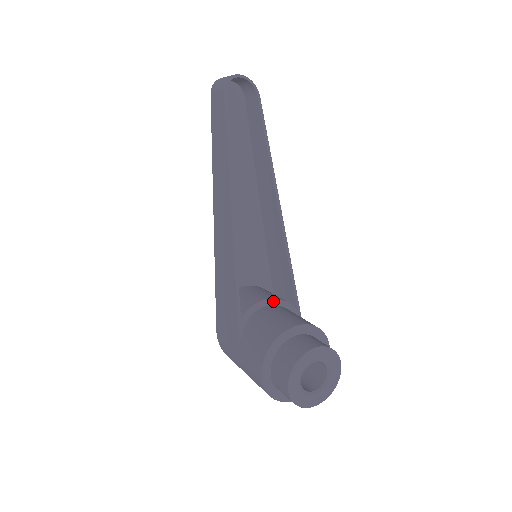
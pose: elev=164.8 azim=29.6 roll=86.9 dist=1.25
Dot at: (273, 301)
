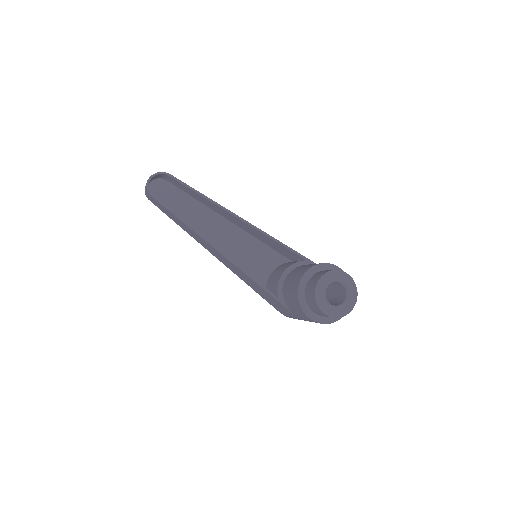
Dot at: (287, 271)
